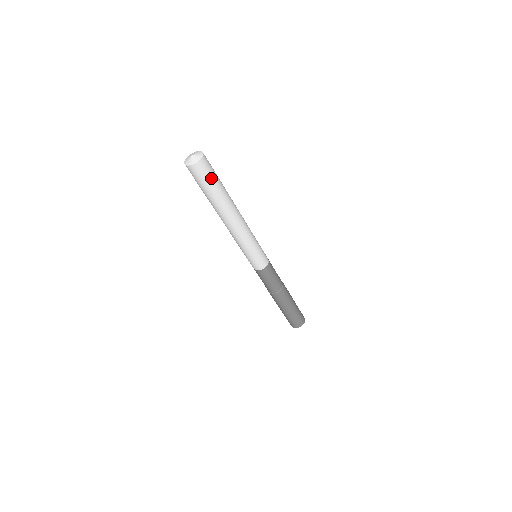
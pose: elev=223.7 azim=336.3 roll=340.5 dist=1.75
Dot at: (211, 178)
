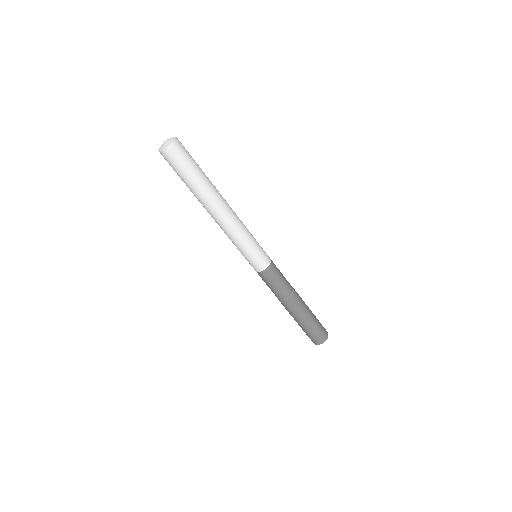
Dot at: (191, 158)
